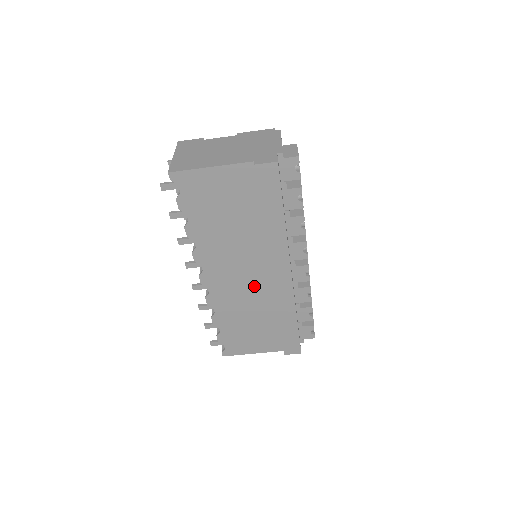
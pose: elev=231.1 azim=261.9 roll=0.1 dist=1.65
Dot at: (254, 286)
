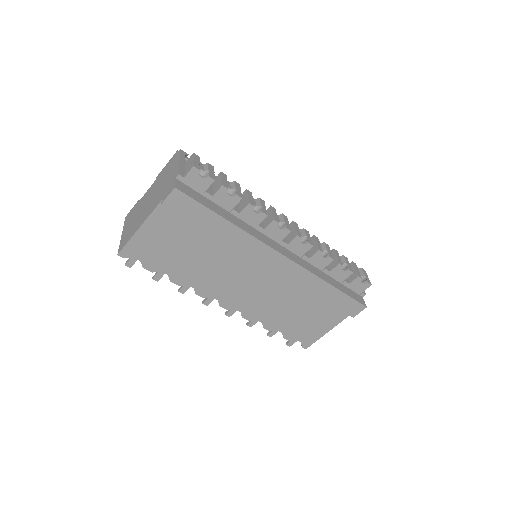
Dot at: (268, 284)
